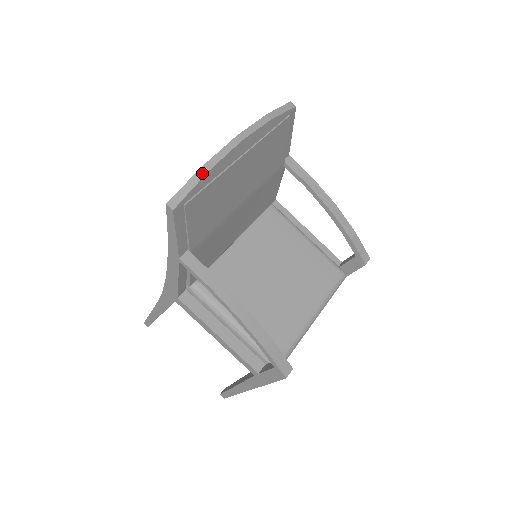
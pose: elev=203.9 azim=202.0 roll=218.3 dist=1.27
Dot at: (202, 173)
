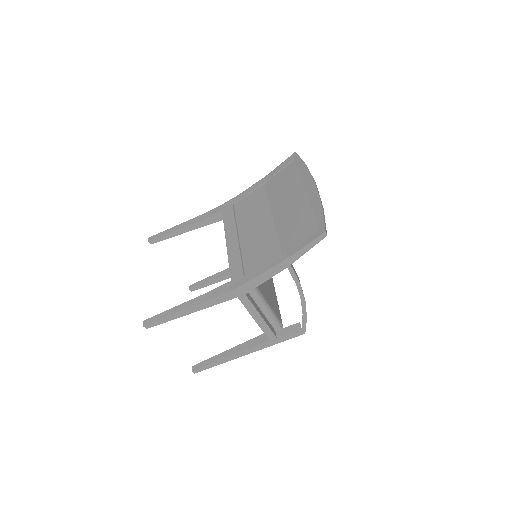
Dot at: (323, 209)
